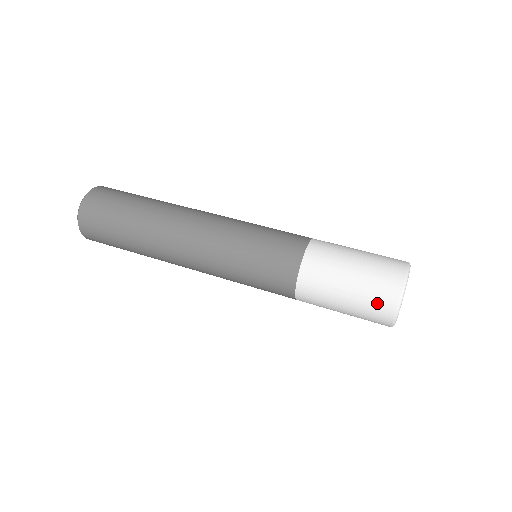
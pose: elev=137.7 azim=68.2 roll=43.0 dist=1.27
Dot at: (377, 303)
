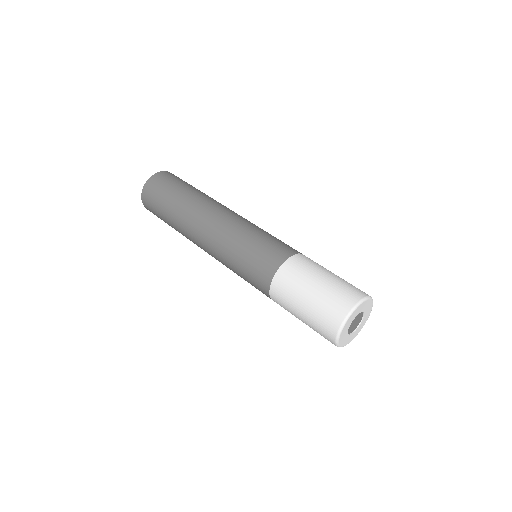
Dot at: (322, 334)
